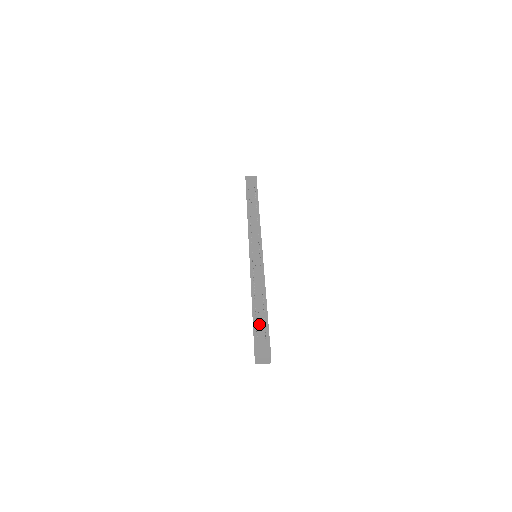
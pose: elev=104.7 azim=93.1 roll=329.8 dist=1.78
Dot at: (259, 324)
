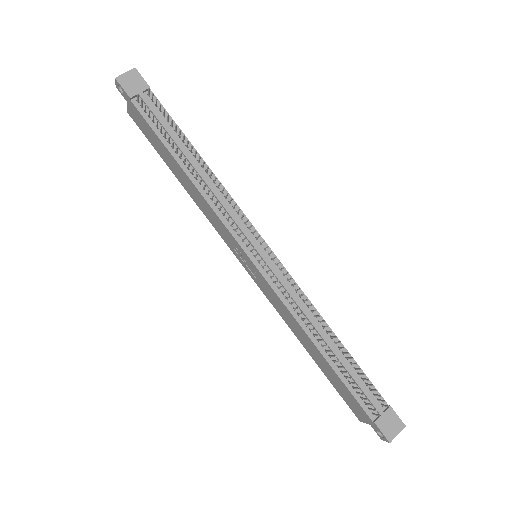
Dot at: (360, 388)
